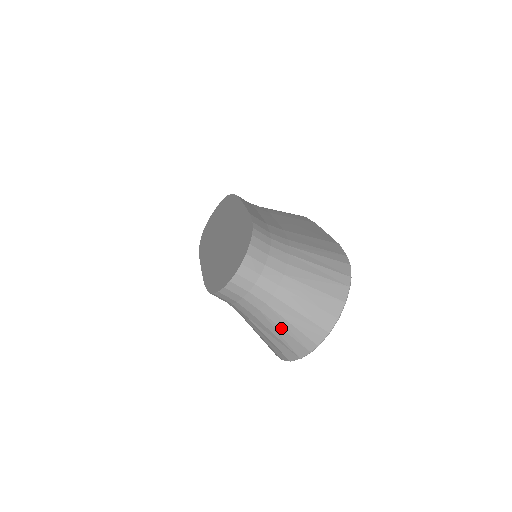
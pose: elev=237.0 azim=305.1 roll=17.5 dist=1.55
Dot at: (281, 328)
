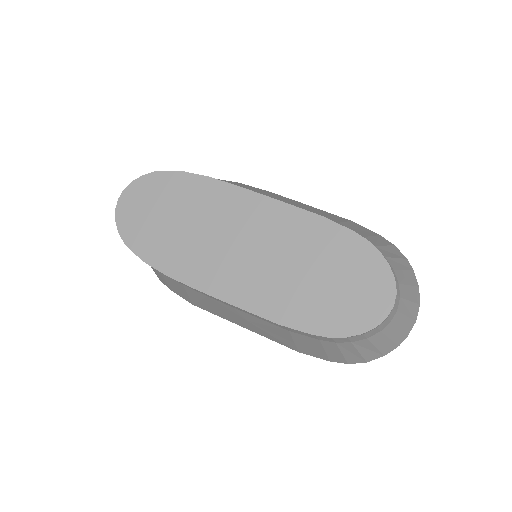
Dot at: (389, 338)
